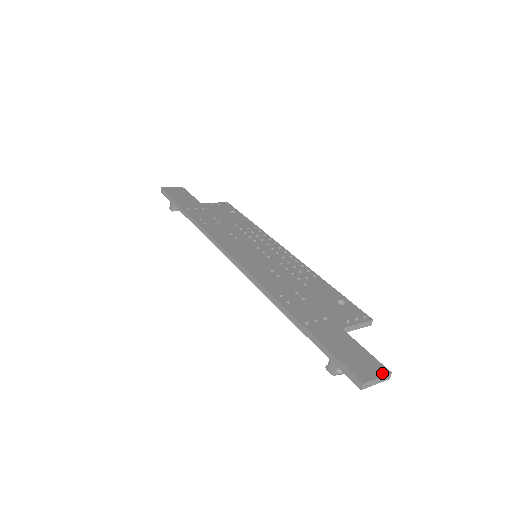
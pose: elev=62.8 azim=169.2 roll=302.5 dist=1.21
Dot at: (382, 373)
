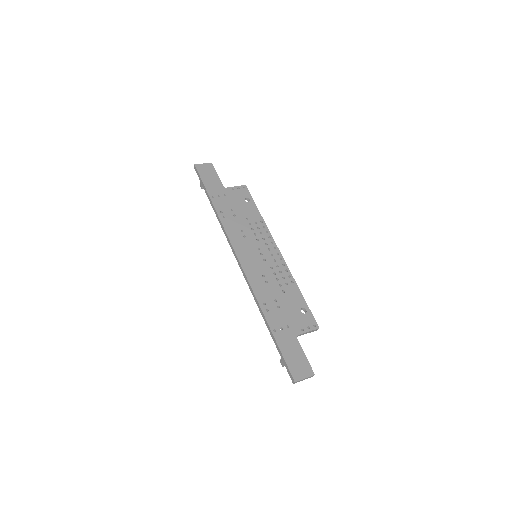
Dot at: (309, 375)
